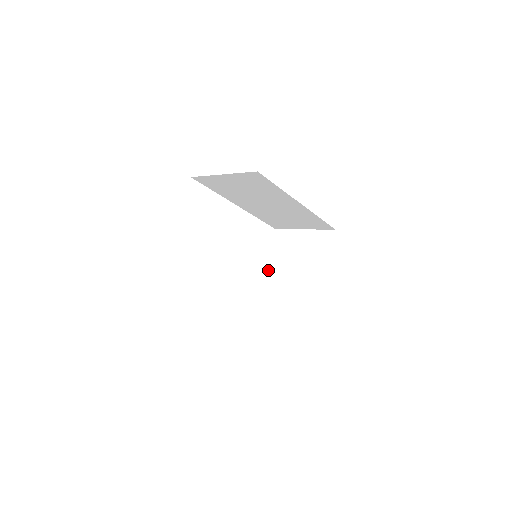
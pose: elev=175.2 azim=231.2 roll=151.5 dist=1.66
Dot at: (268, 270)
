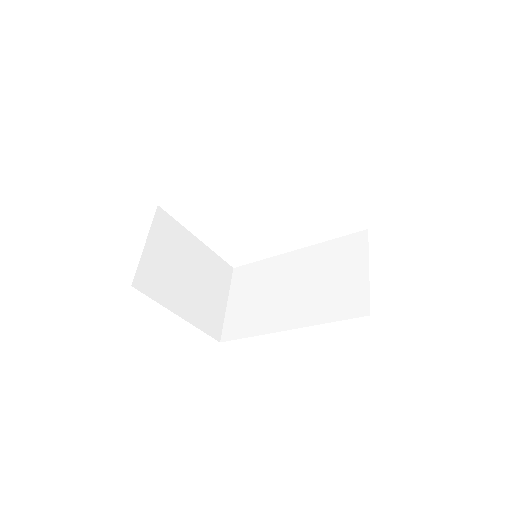
Dot at: occluded
